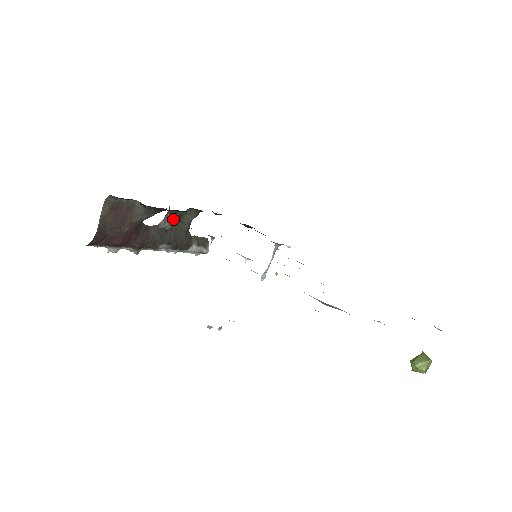
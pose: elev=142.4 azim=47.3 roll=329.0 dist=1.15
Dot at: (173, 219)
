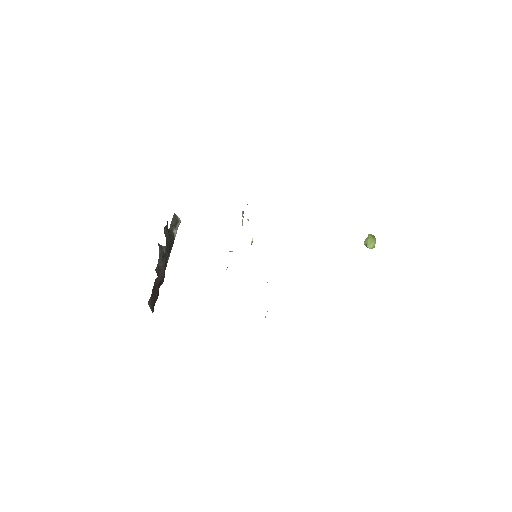
Dot at: (166, 247)
